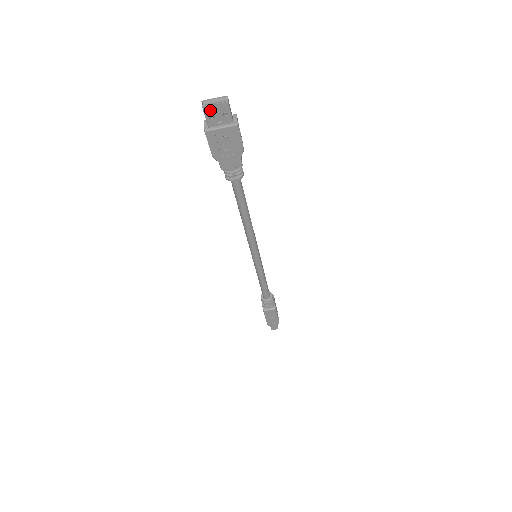
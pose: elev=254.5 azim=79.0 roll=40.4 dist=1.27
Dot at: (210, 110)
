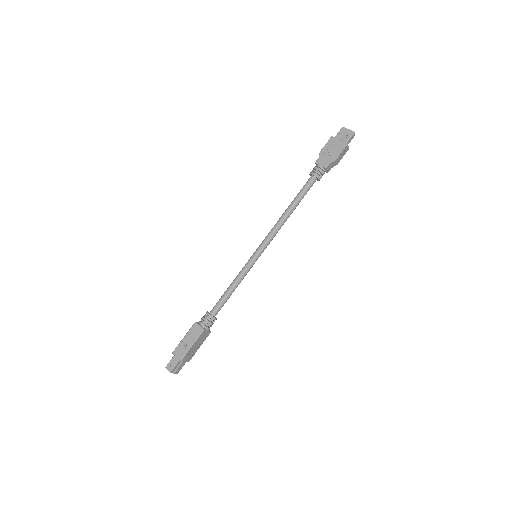
Dot at: (344, 130)
